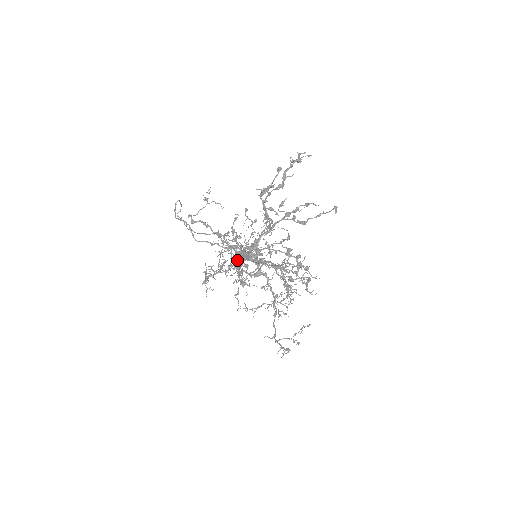
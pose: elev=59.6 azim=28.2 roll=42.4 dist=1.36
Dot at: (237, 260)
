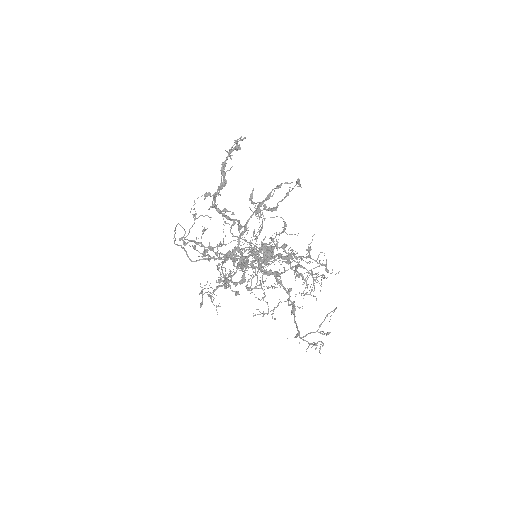
Dot at: occluded
